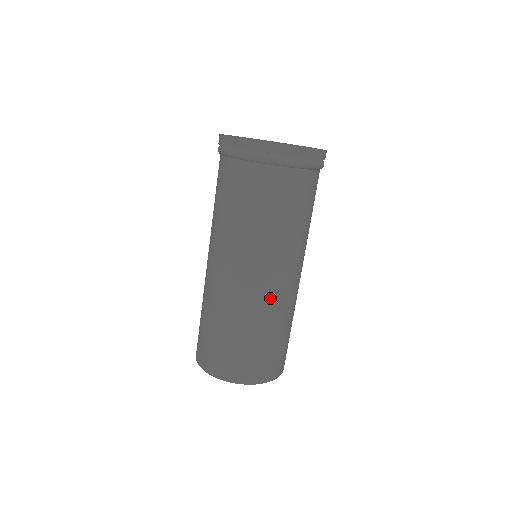
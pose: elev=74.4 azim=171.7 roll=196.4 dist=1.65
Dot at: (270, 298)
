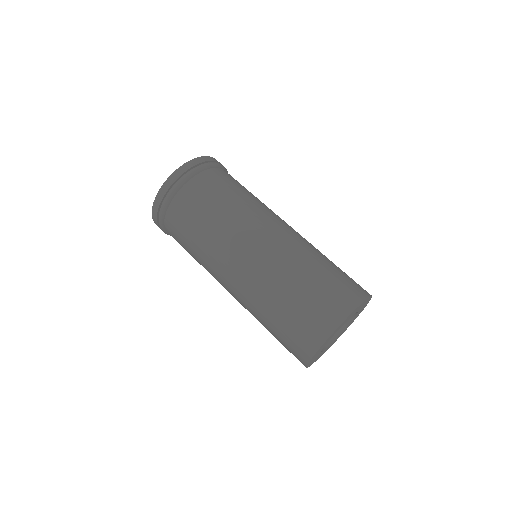
Dot at: occluded
